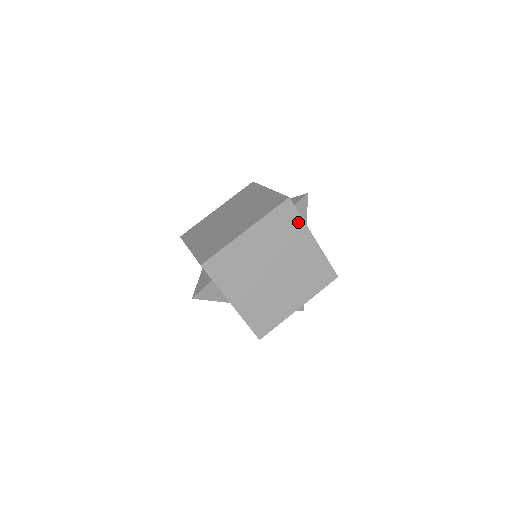
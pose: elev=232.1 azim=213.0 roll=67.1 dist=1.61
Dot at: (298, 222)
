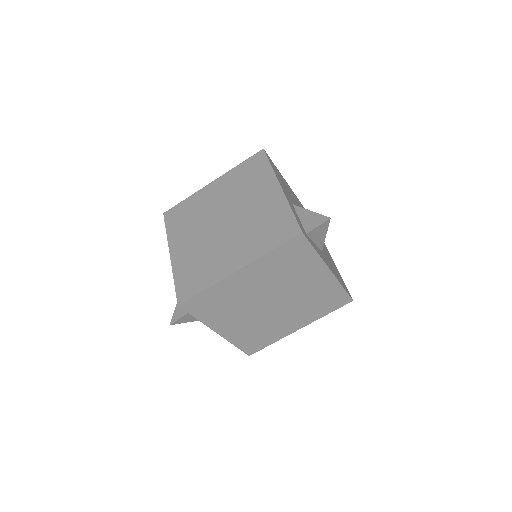
Dot at: (311, 256)
